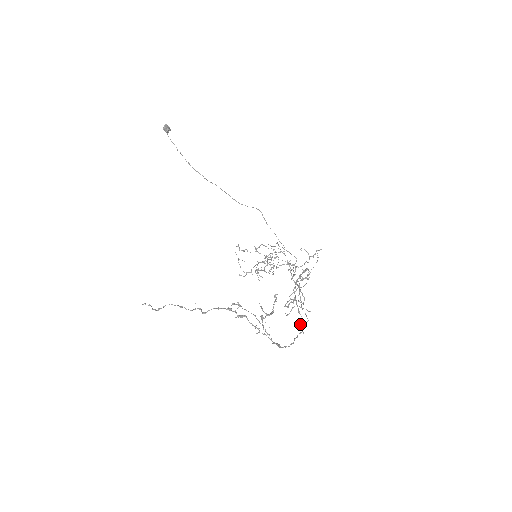
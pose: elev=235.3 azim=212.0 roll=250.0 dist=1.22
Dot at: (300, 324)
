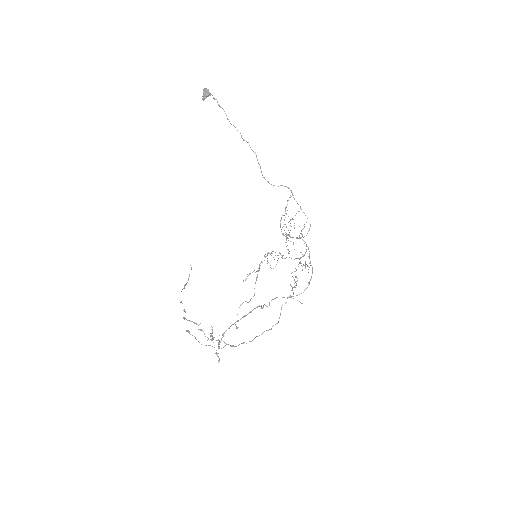
Dot at: (218, 360)
